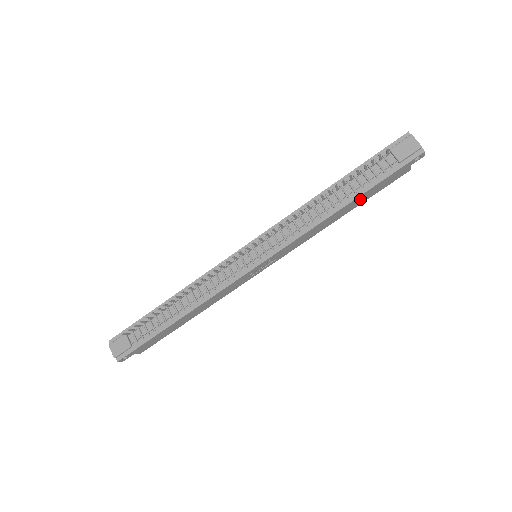
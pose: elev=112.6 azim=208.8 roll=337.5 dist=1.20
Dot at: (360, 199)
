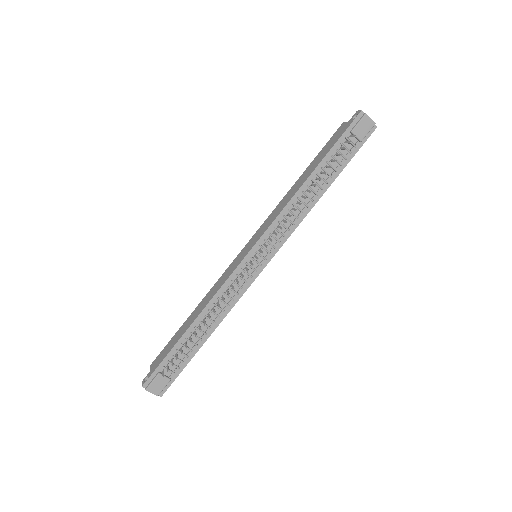
Dot at: occluded
